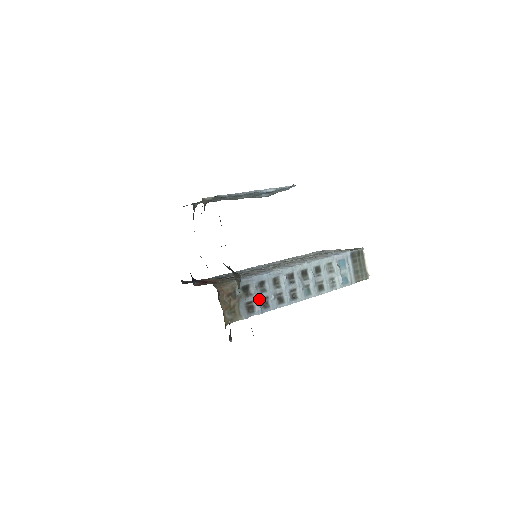
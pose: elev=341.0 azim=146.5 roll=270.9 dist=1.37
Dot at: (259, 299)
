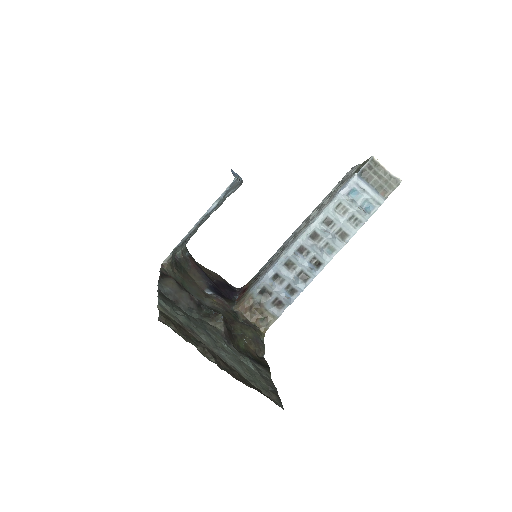
Dot at: (282, 292)
